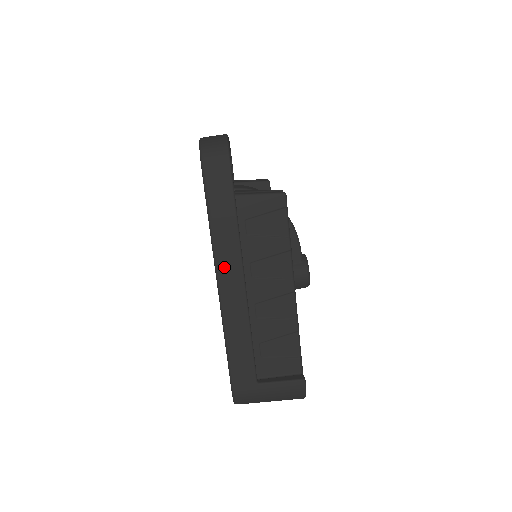
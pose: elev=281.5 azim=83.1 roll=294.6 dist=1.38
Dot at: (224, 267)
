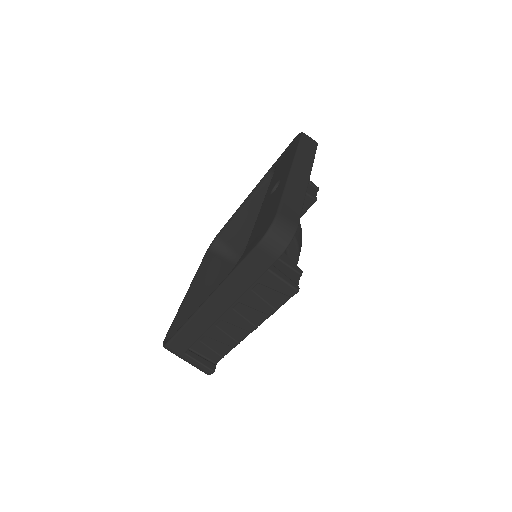
Dot at: (219, 297)
